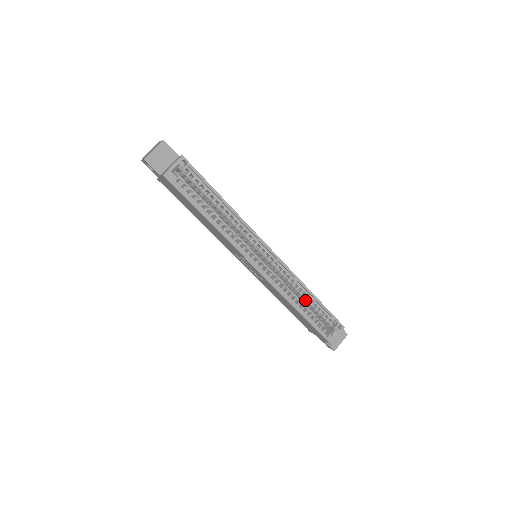
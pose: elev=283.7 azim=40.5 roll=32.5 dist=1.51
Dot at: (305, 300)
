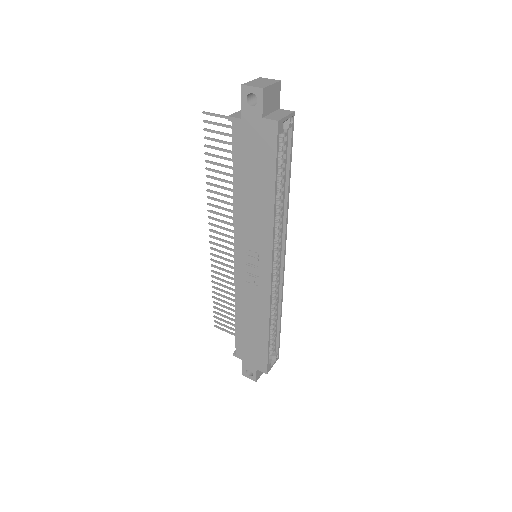
Dot at: (271, 320)
